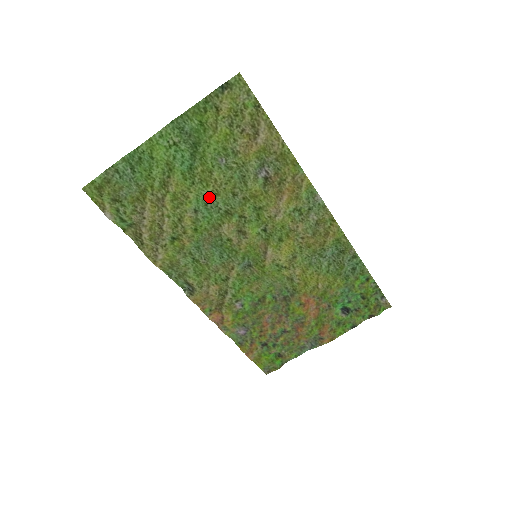
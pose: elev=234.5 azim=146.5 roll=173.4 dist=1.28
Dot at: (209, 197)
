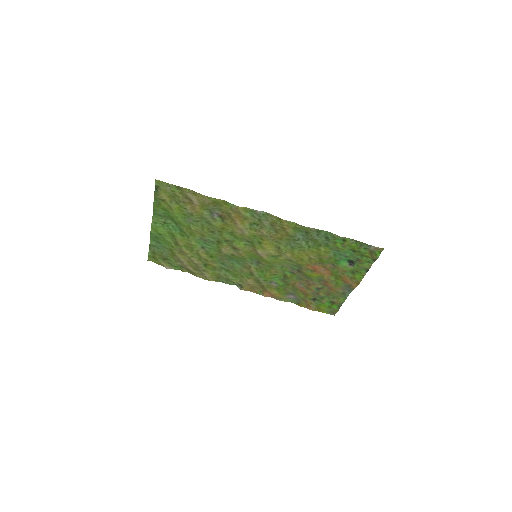
Dot at: (202, 239)
